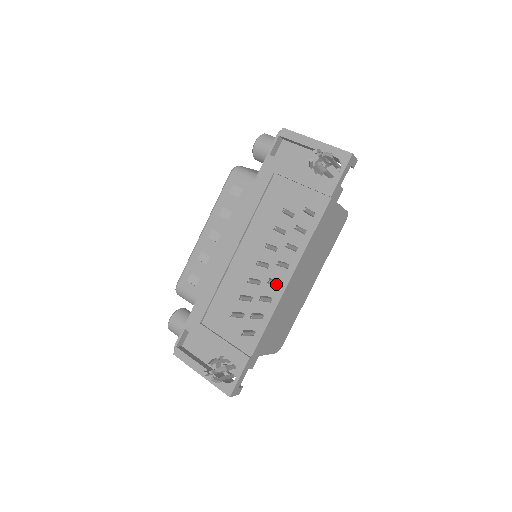
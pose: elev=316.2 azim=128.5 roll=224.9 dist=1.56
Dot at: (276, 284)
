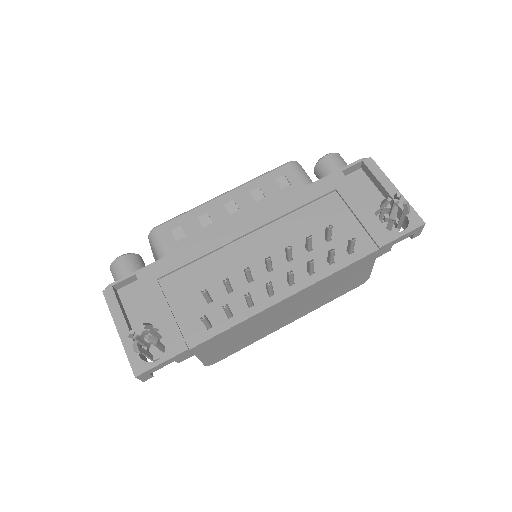
Dot at: (270, 293)
